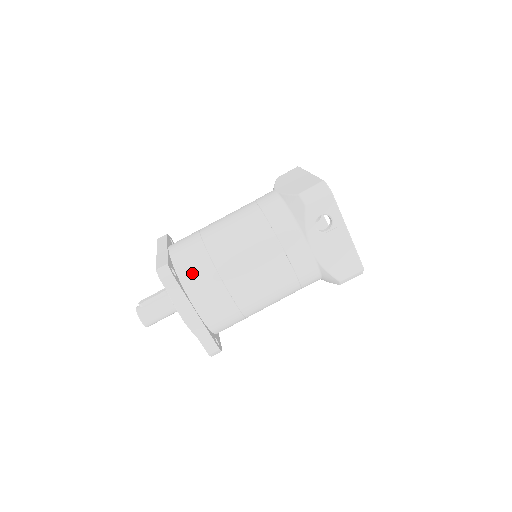
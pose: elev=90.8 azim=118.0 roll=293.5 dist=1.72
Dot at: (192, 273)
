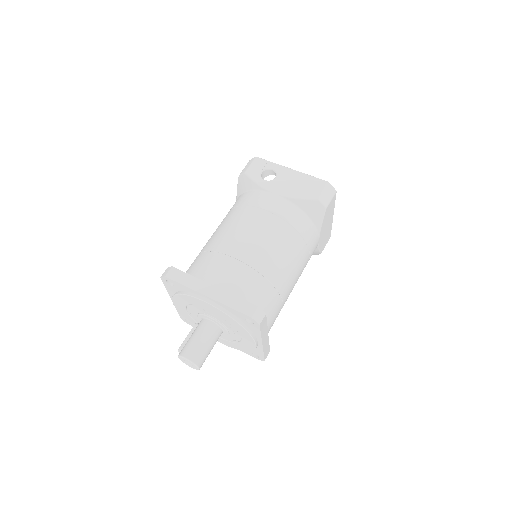
Dot at: (195, 268)
